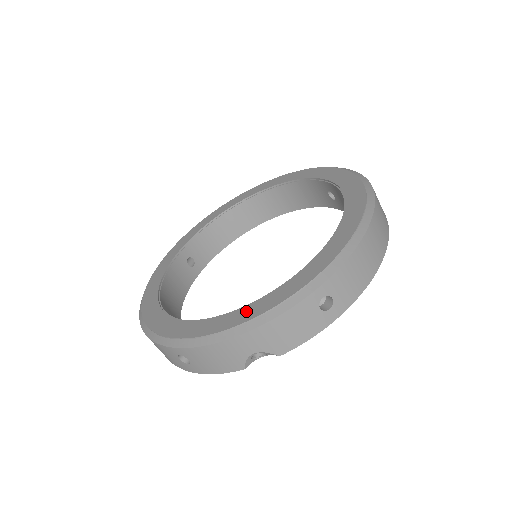
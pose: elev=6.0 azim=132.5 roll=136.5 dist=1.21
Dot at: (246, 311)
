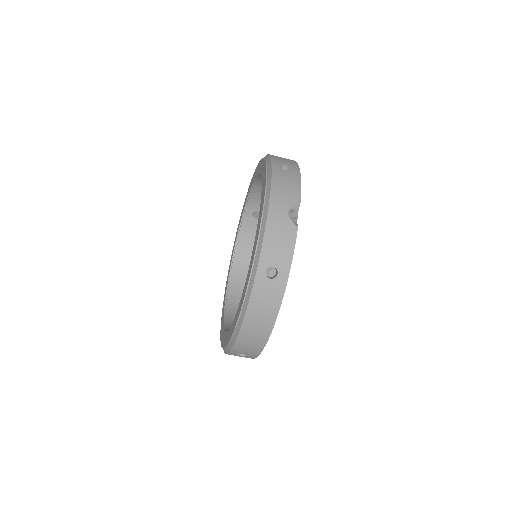
Dot at: (223, 336)
